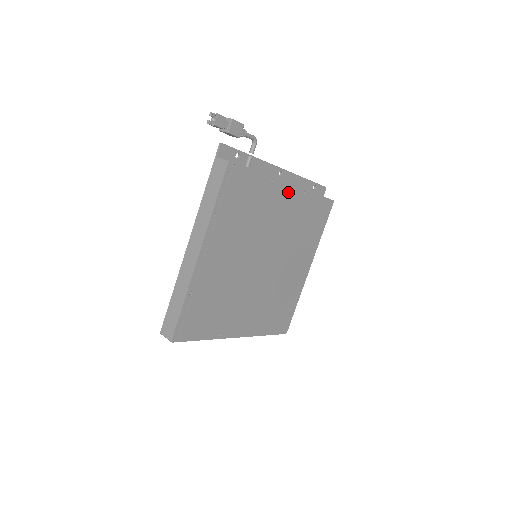
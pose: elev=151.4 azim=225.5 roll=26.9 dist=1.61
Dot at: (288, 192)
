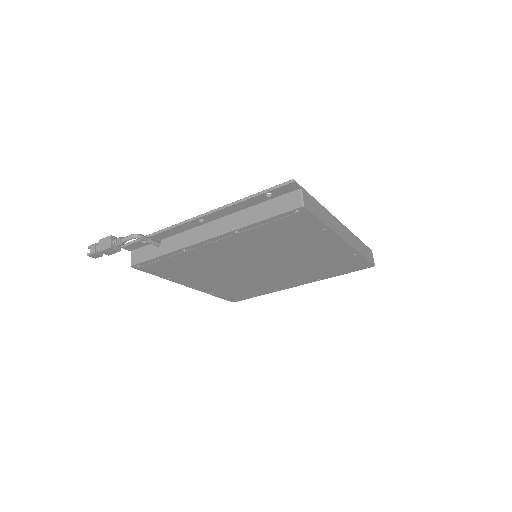
Dot at: (214, 242)
